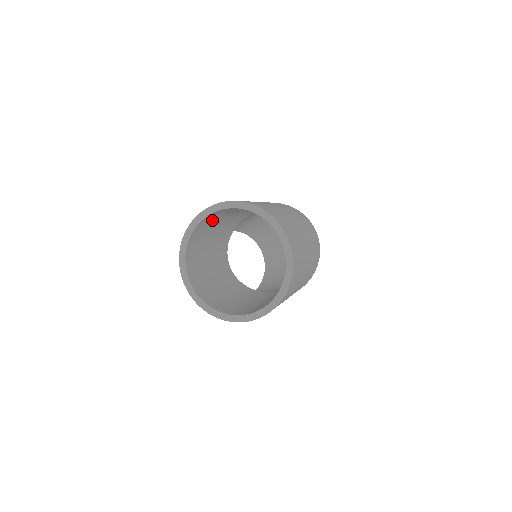
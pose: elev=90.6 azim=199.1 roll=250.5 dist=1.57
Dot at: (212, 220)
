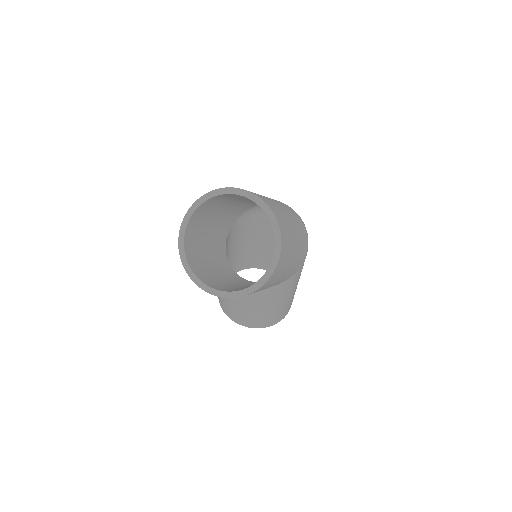
Dot at: (195, 237)
